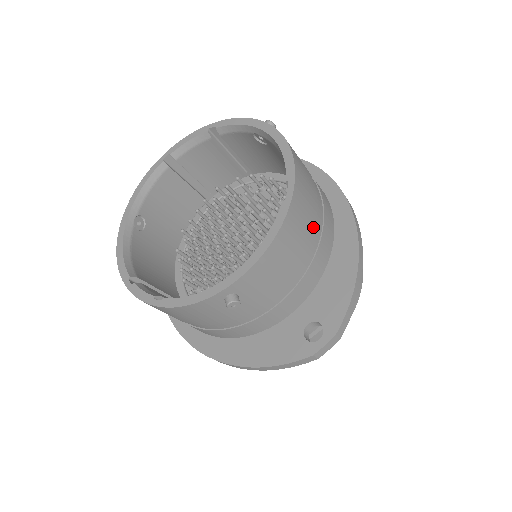
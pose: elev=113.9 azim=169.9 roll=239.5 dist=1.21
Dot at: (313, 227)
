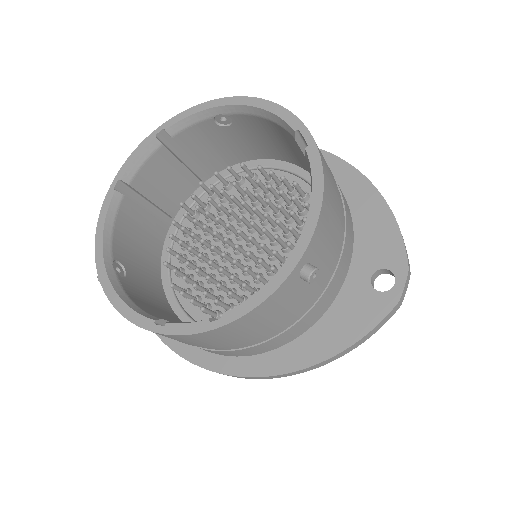
Dot at: (332, 175)
